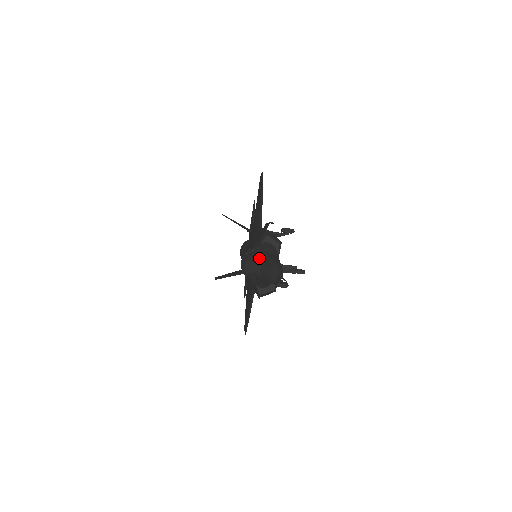
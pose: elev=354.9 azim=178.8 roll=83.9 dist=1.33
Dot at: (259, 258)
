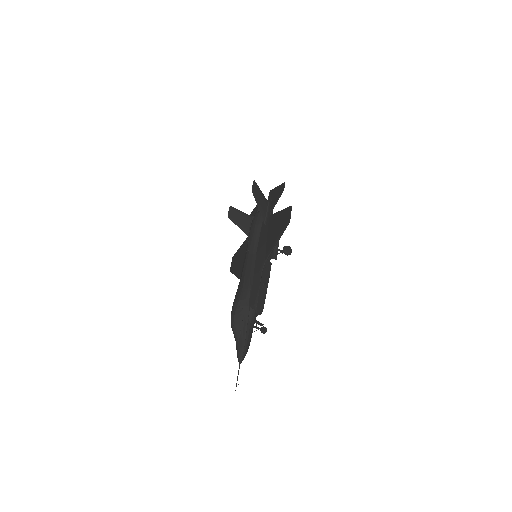
Dot at: (241, 329)
